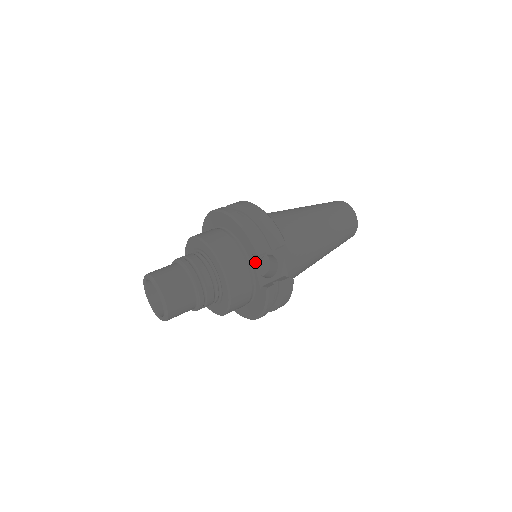
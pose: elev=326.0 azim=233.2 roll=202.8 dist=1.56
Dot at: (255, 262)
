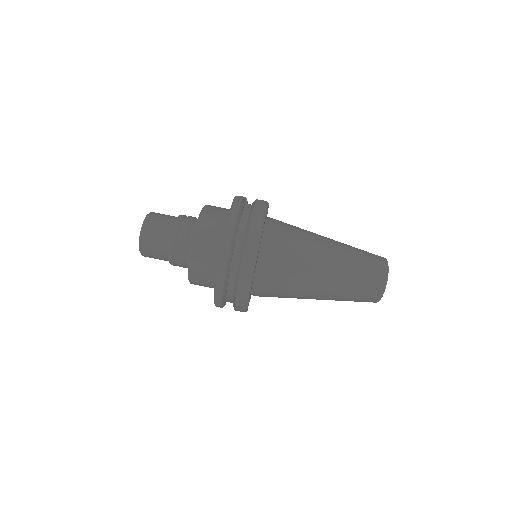
Dot at: occluded
